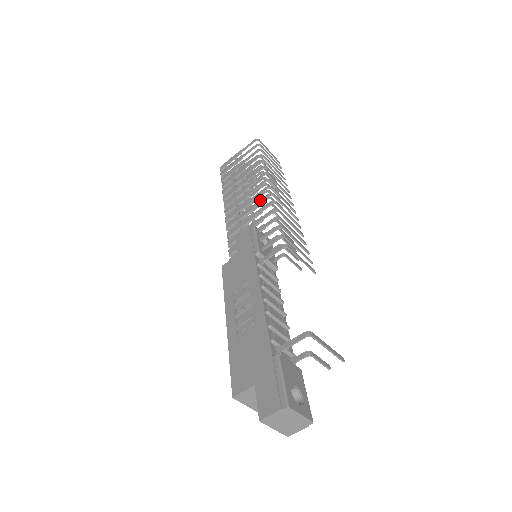
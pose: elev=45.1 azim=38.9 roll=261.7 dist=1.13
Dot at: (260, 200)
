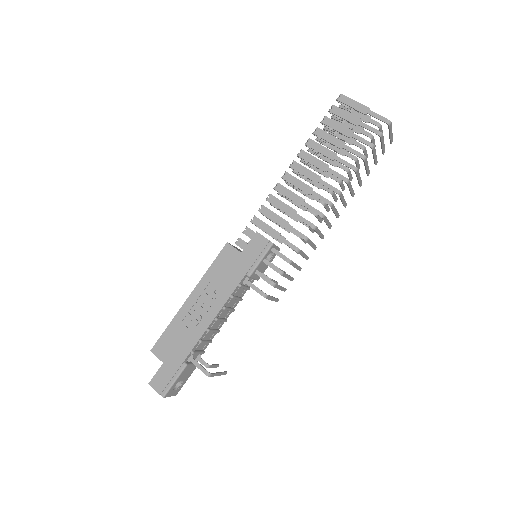
Dot at: (304, 219)
